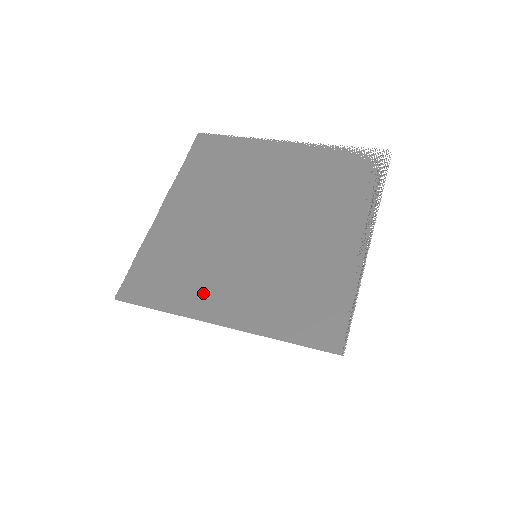
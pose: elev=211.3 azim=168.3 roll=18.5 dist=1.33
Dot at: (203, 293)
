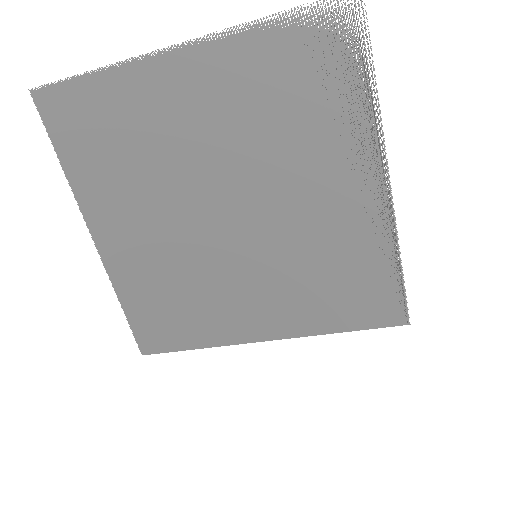
Dot at: (227, 318)
